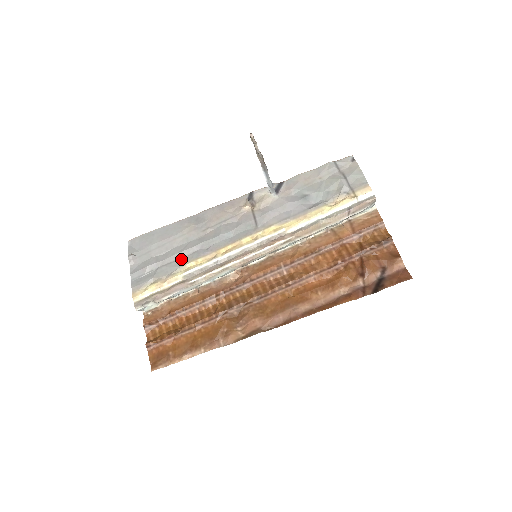
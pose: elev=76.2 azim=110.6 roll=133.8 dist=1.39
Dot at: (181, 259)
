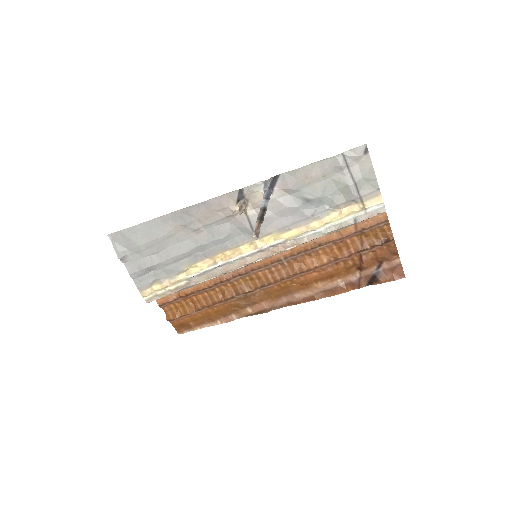
Dot at: (178, 262)
